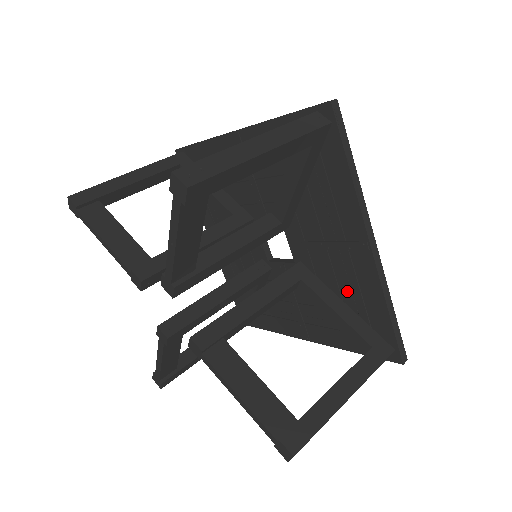
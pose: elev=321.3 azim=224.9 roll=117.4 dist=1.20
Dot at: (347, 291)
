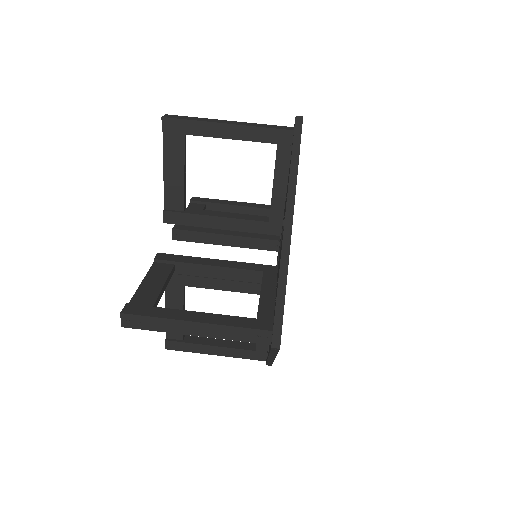
Dot at: occluded
